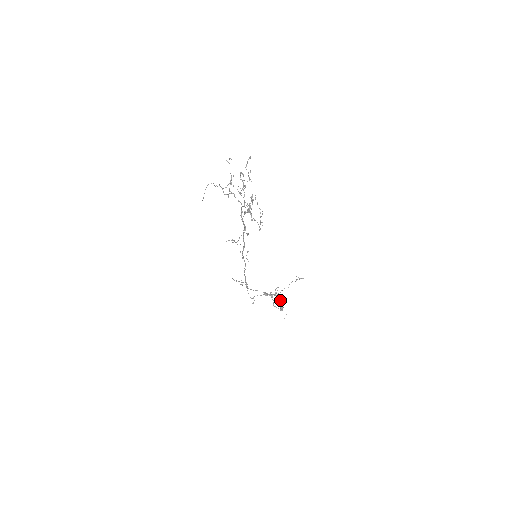
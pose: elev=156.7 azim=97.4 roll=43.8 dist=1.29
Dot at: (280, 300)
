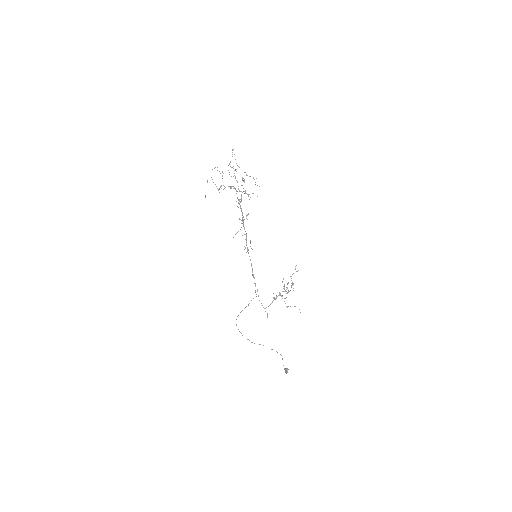
Dot at: (291, 283)
